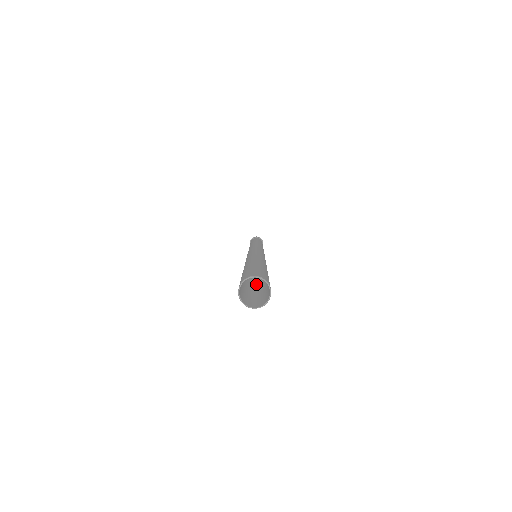
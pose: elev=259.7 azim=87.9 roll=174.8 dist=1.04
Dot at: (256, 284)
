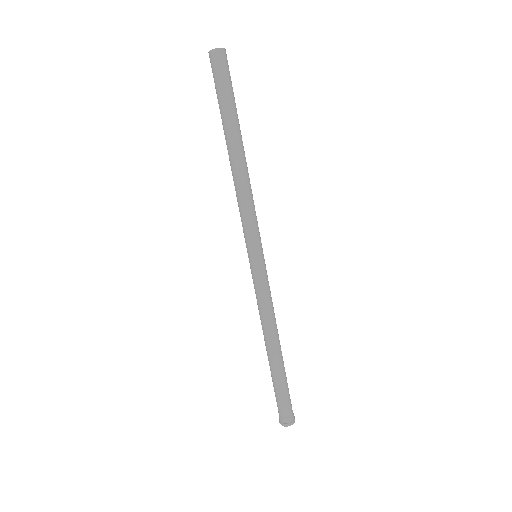
Dot at: (234, 131)
